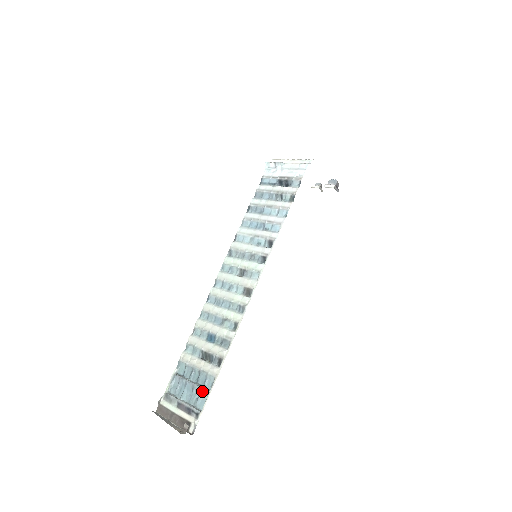
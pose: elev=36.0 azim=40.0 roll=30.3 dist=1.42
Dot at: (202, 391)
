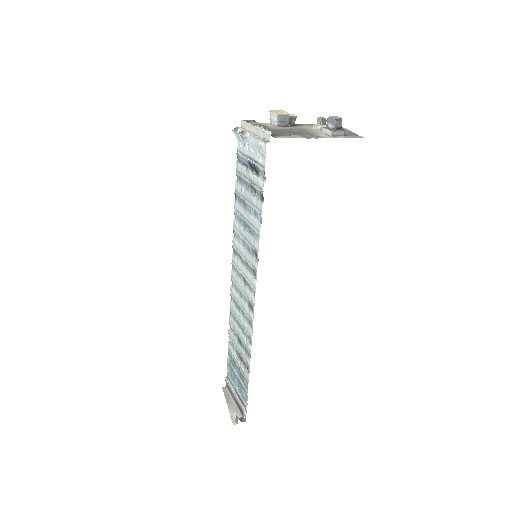
Dot at: (243, 389)
